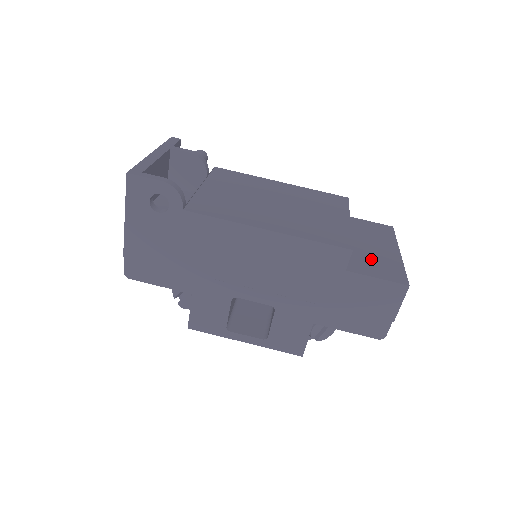
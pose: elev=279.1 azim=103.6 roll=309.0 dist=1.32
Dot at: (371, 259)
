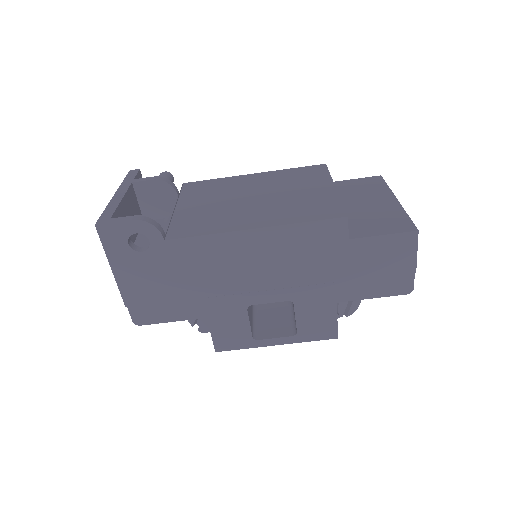
Dot at: (370, 218)
